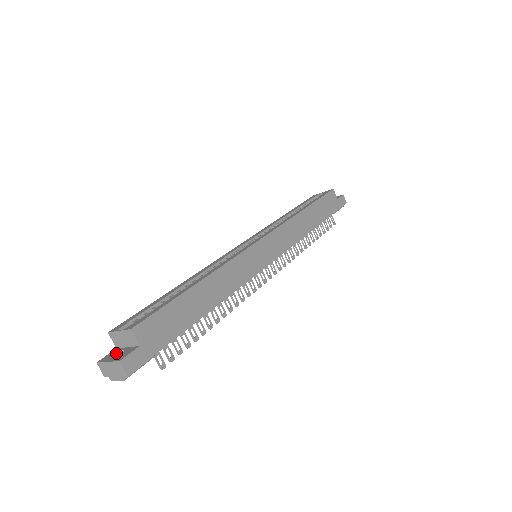
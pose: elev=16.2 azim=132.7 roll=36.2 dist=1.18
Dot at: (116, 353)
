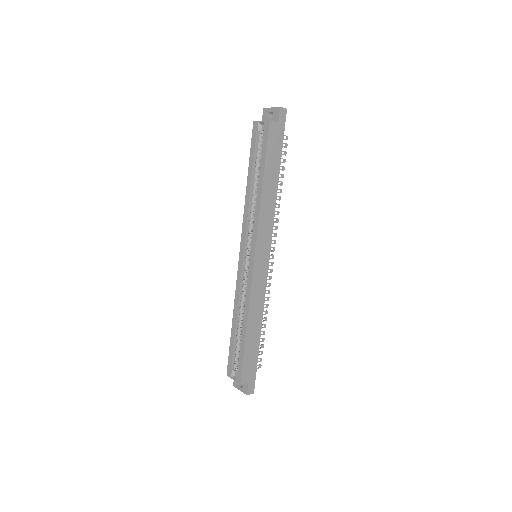
Dot at: occluded
